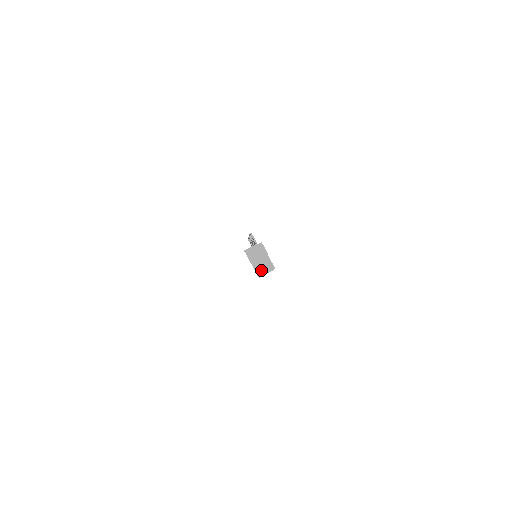
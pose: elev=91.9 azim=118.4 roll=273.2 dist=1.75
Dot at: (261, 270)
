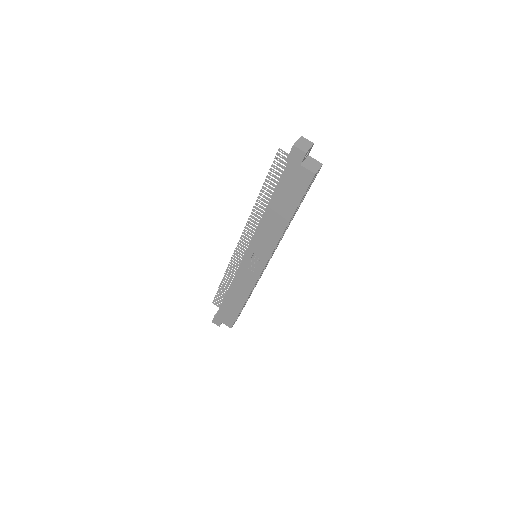
Dot at: (312, 168)
